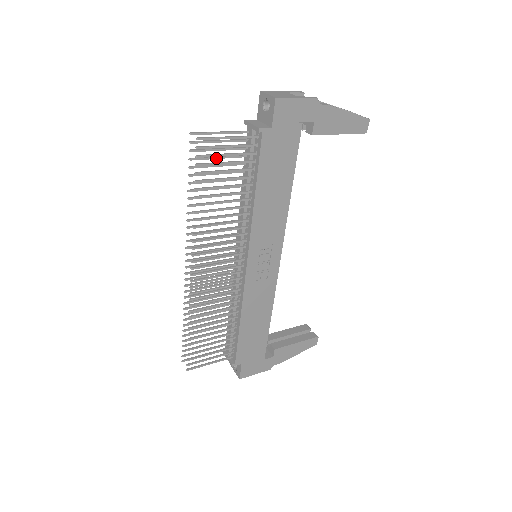
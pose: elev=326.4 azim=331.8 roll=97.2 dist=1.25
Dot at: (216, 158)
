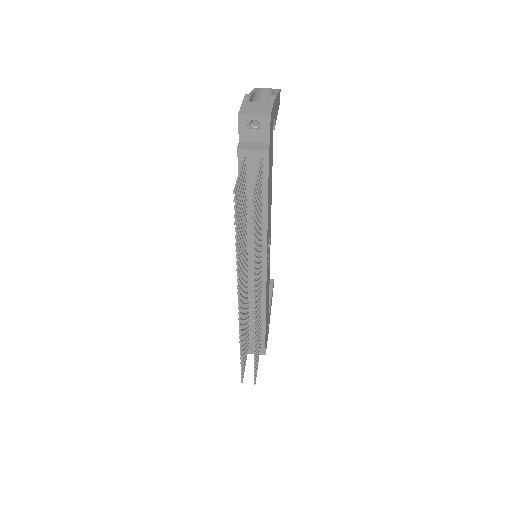
Dot at: (240, 199)
